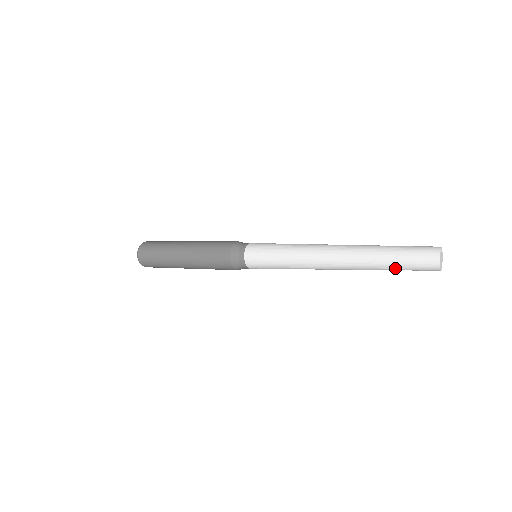
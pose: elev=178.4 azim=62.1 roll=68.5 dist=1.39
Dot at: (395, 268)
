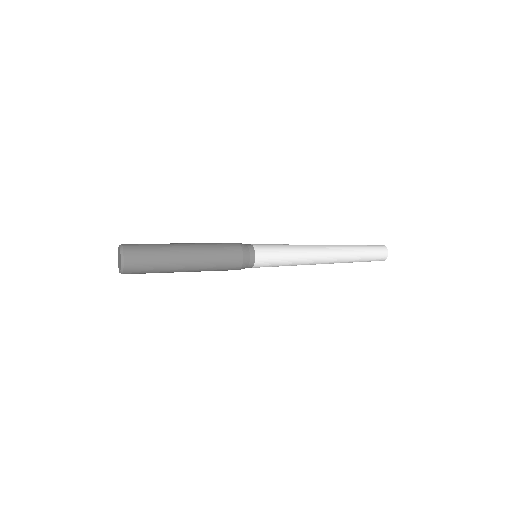
Dot at: (361, 261)
